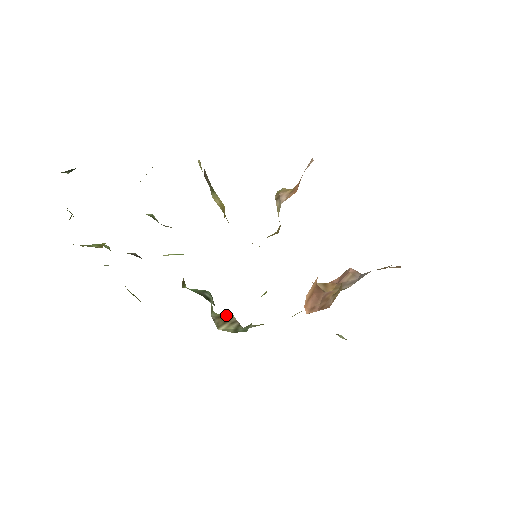
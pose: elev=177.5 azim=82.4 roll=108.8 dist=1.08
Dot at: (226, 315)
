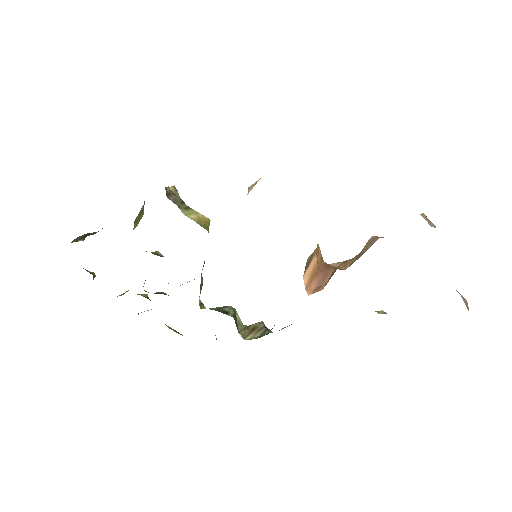
Dot at: (254, 324)
